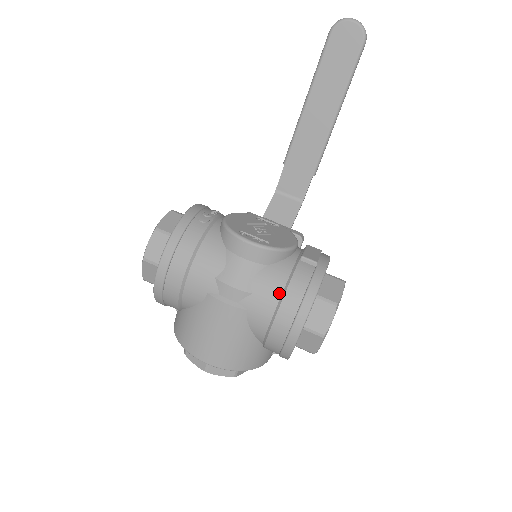
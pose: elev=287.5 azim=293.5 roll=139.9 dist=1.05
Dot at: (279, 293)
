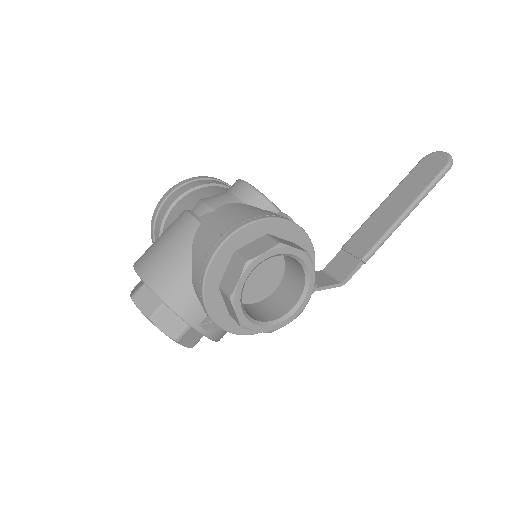
Dot at: (235, 214)
